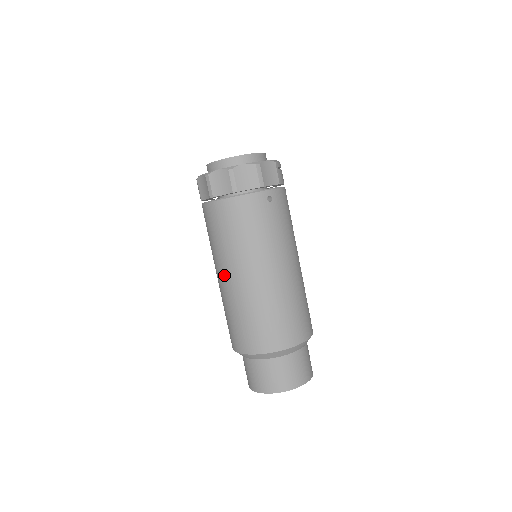
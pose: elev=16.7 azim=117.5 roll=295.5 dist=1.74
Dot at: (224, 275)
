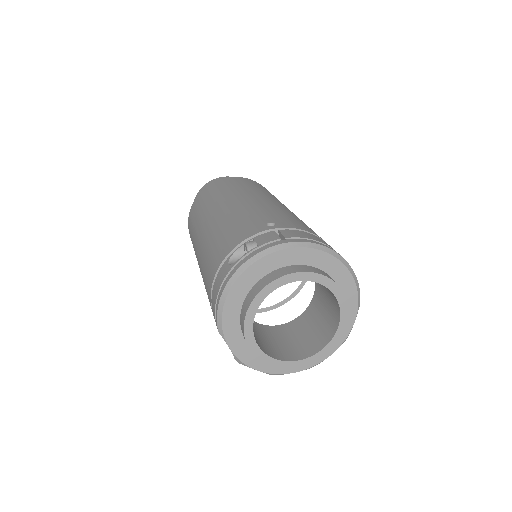
Dot at: occluded
